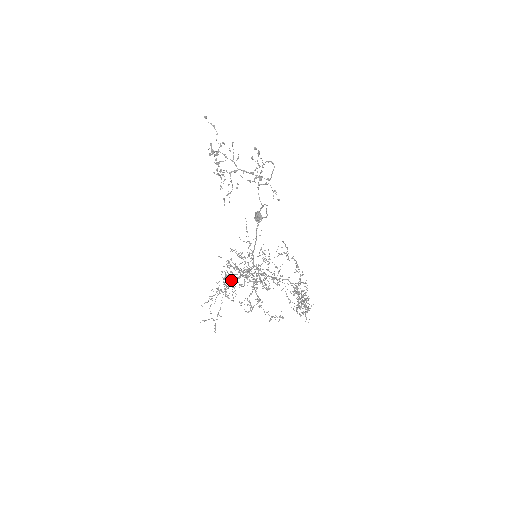
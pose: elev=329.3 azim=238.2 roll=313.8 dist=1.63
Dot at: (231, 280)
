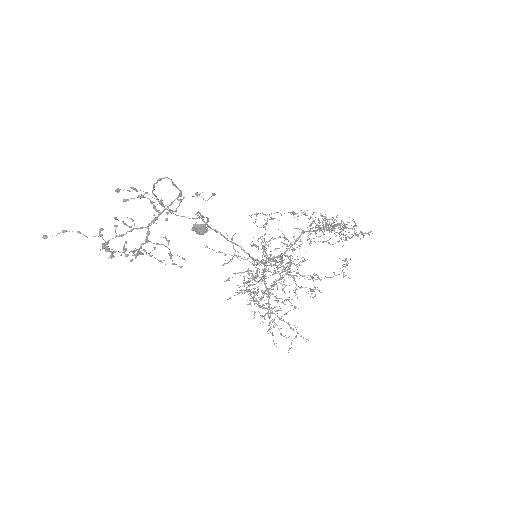
Dot at: occluded
